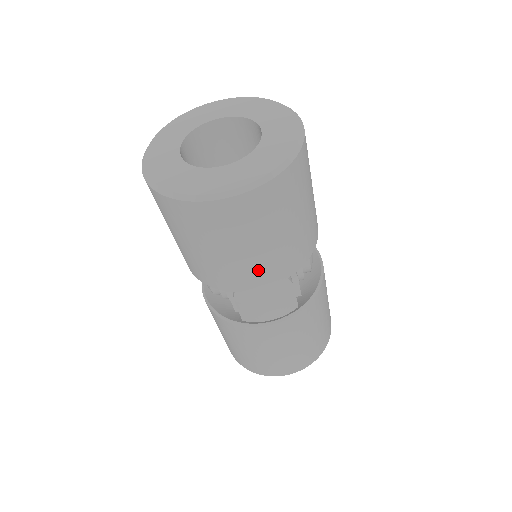
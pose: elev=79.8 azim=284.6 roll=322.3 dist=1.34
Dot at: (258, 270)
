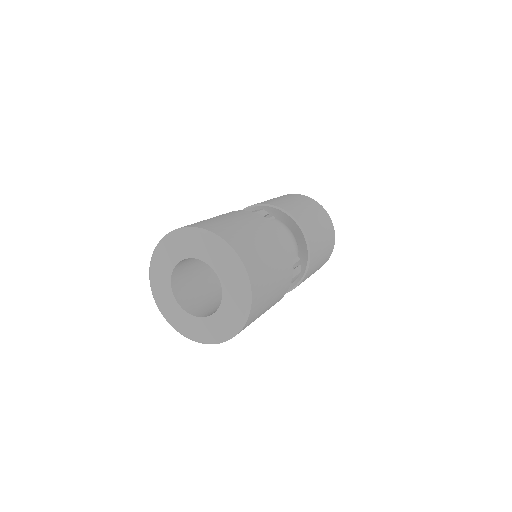
Dot at: occluded
